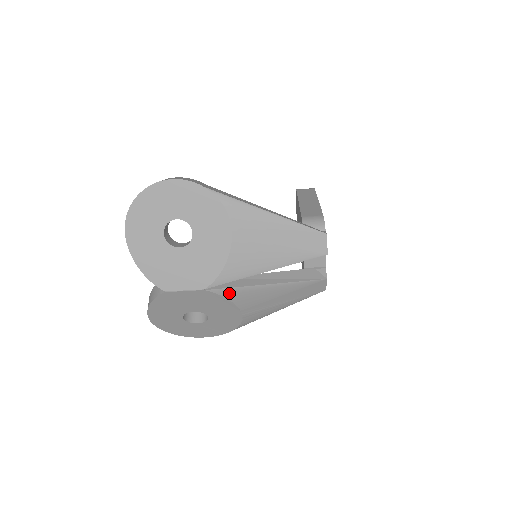
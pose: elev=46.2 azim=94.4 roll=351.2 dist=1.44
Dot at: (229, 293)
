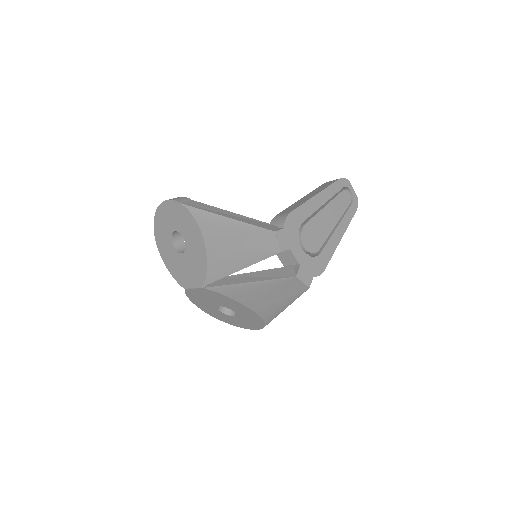
Dot at: (222, 290)
